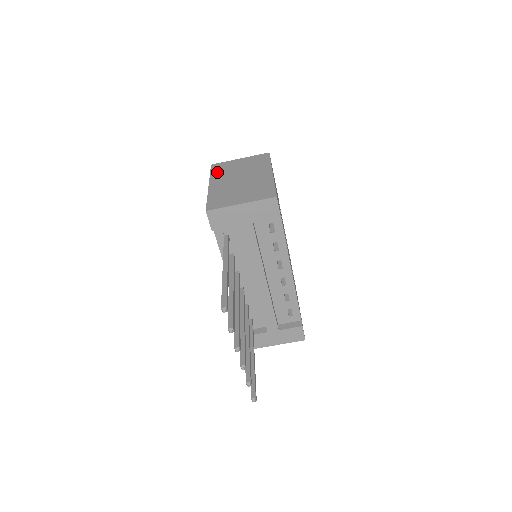
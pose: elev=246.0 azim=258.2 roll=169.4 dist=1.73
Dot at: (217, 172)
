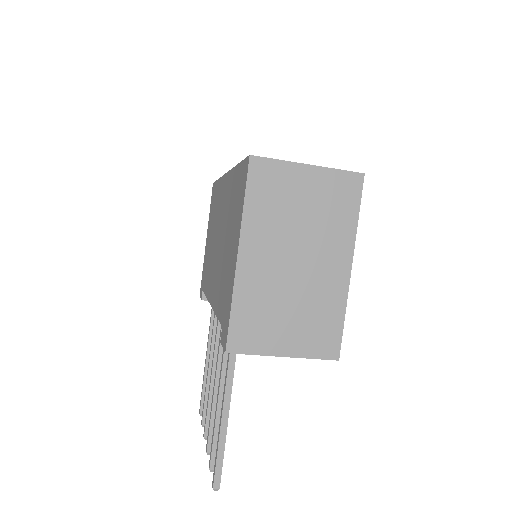
Dot at: (258, 204)
